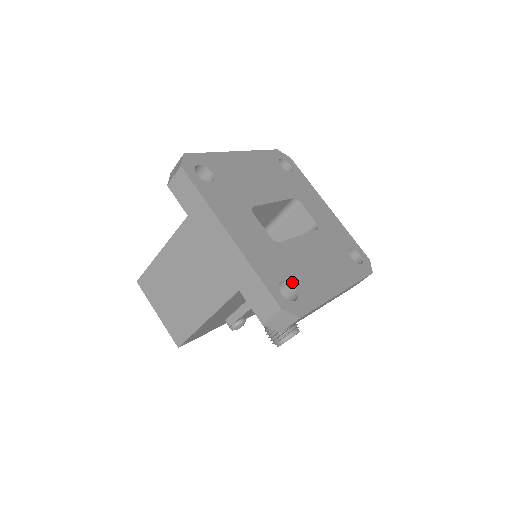
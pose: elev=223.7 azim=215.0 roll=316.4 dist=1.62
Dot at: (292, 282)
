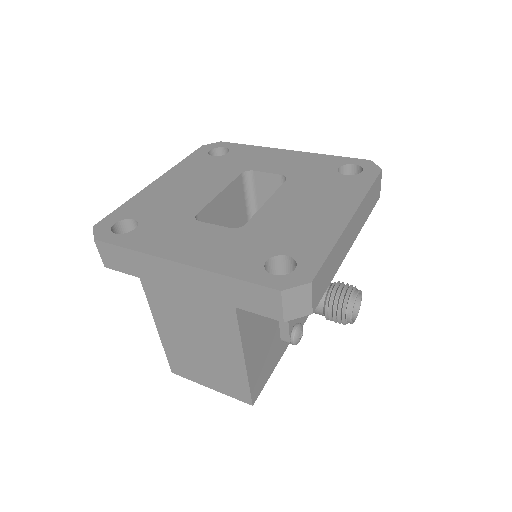
Dot at: (281, 253)
